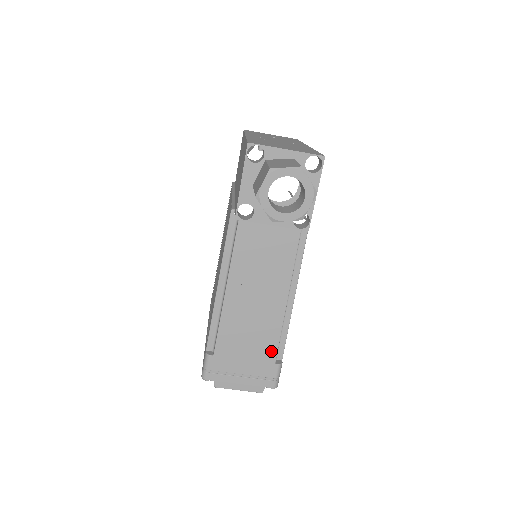
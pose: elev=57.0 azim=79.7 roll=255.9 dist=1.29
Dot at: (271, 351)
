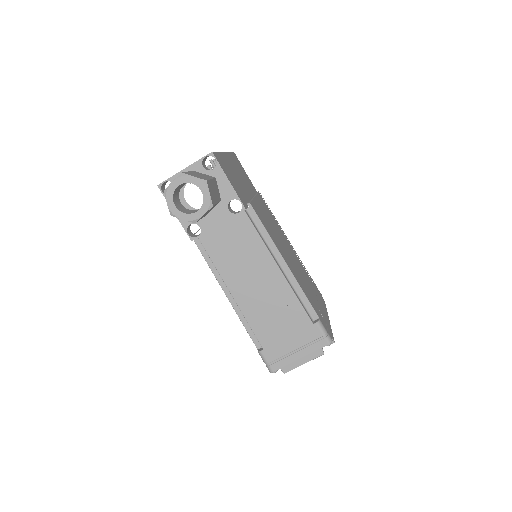
Dot at: (302, 317)
